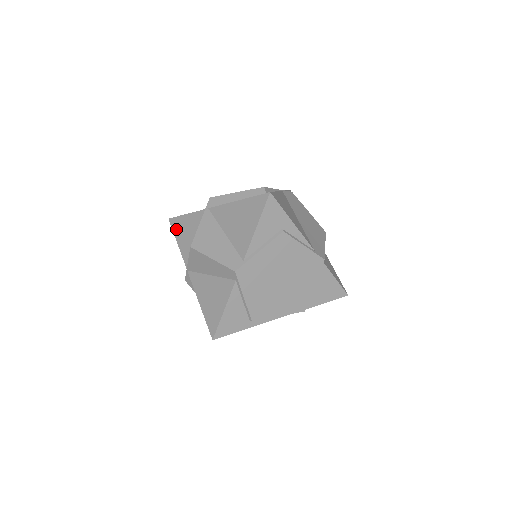
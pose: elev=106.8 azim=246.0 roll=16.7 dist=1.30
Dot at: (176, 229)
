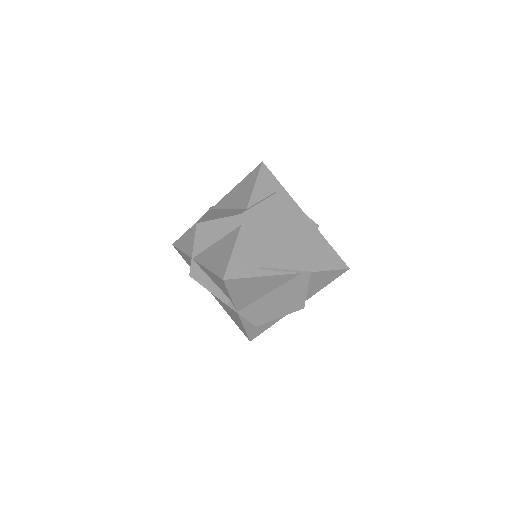
Dot at: (180, 244)
